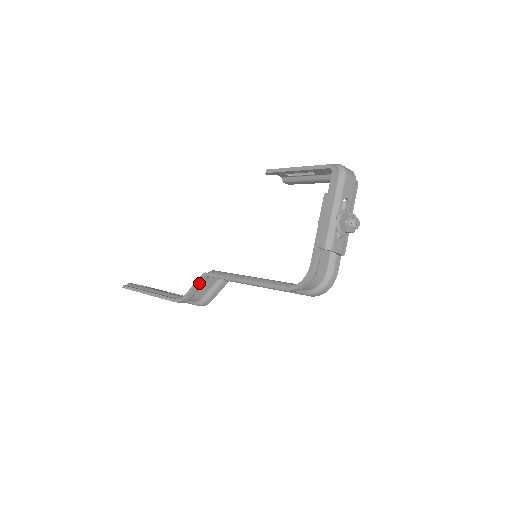
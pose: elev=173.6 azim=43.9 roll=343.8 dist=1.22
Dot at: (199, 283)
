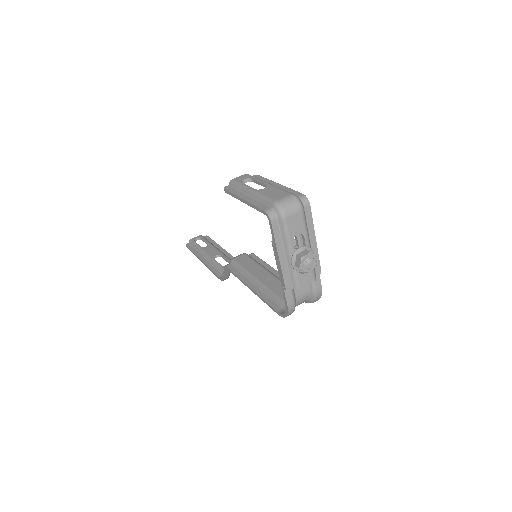
Dot at: (227, 271)
